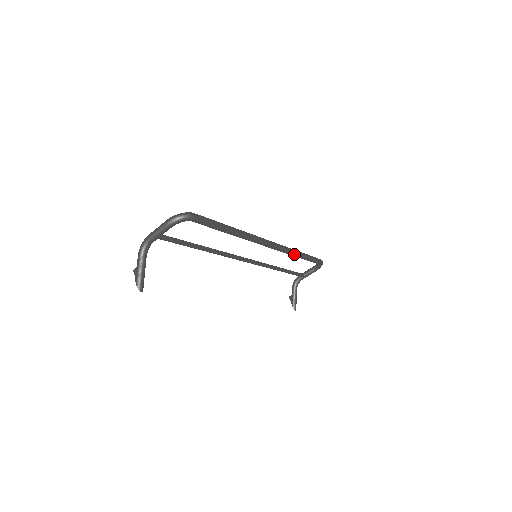
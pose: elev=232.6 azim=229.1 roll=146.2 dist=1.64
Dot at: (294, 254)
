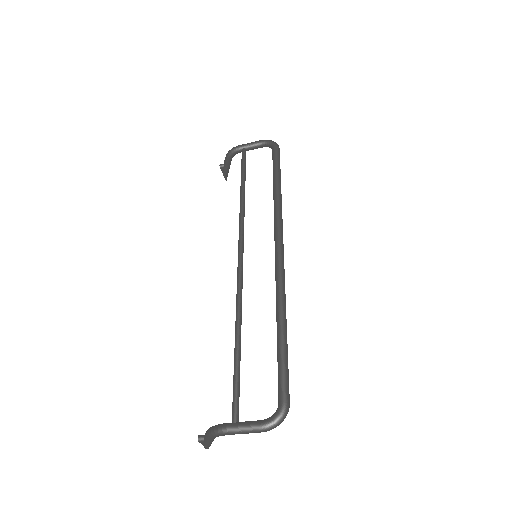
Dot at: occluded
